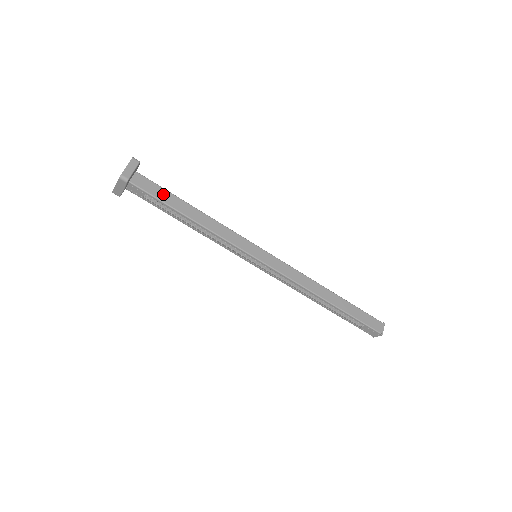
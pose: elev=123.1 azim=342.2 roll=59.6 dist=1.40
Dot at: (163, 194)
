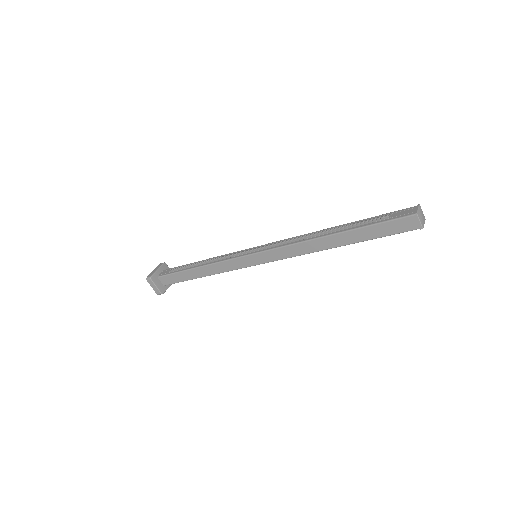
Dot at: (178, 277)
